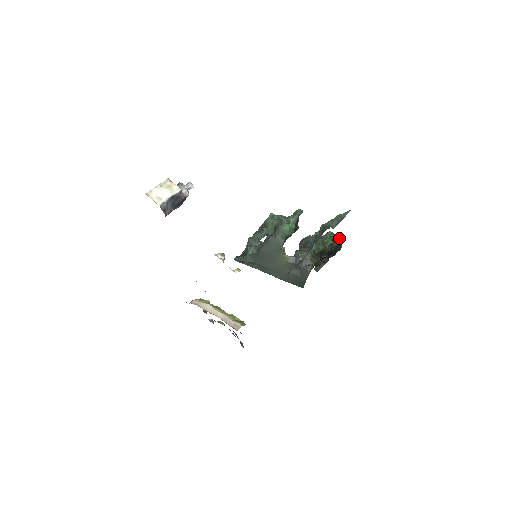
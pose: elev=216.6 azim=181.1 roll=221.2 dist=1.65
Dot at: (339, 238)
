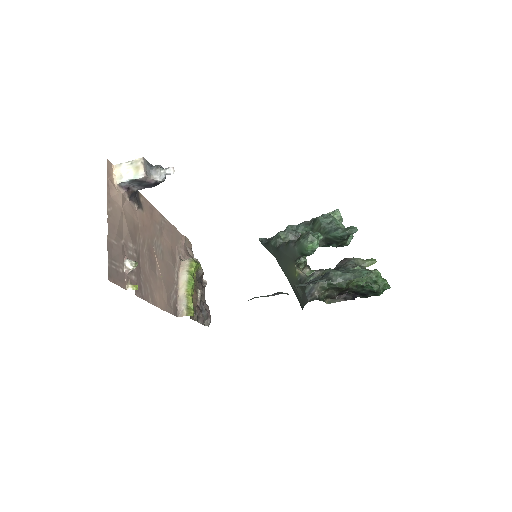
Dot at: (378, 285)
